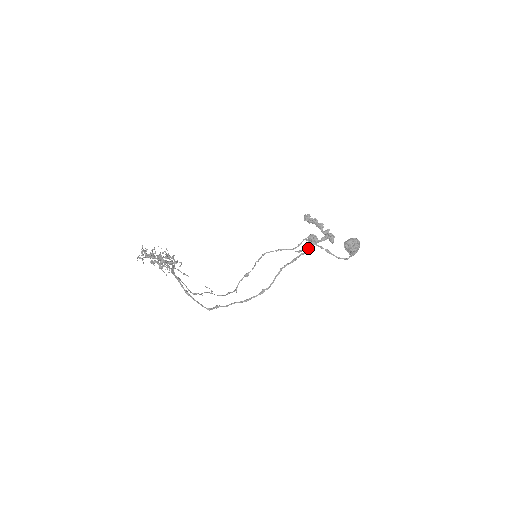
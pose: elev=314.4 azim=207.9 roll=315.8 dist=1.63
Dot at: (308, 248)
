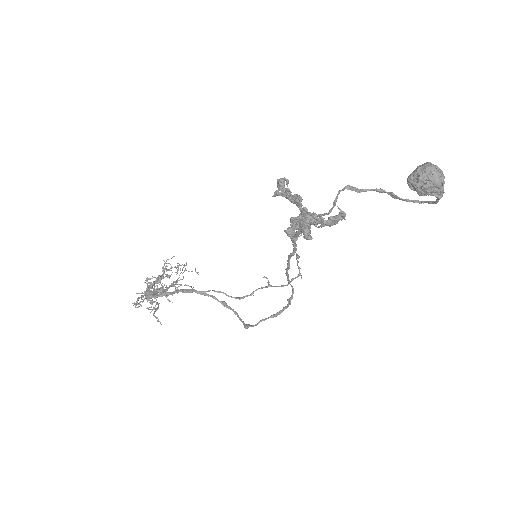
Dot at: (323, 224)
